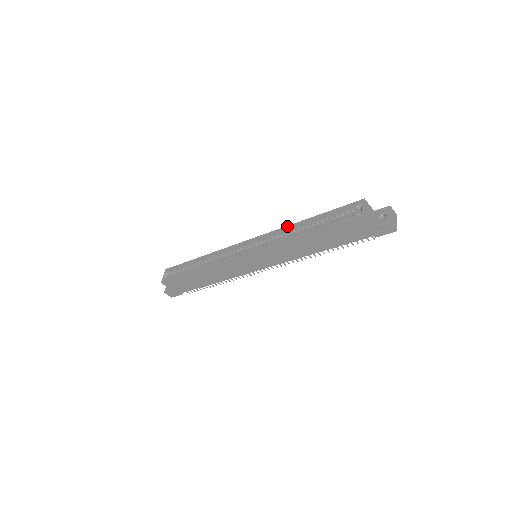
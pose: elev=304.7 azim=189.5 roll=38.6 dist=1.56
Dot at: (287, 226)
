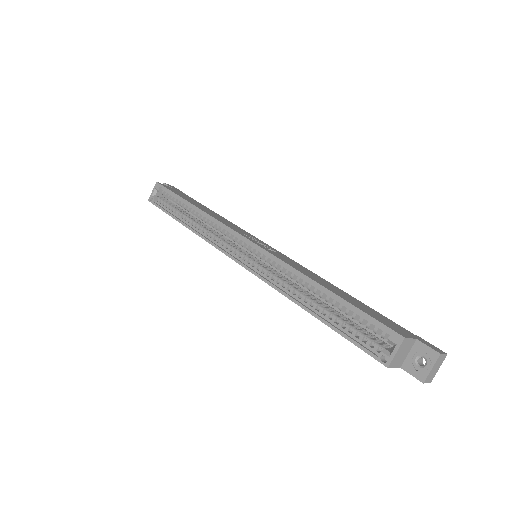
Dot at: (296, 271)
